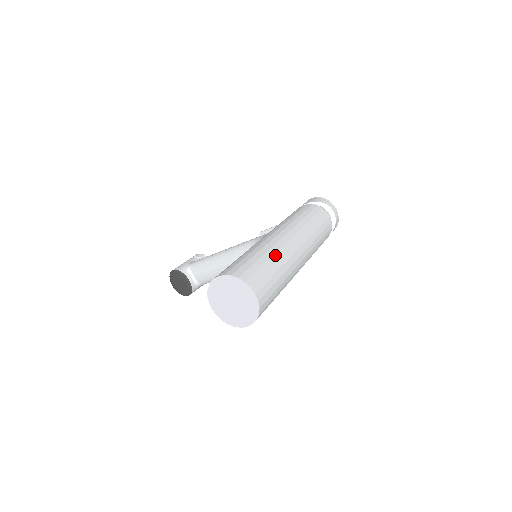
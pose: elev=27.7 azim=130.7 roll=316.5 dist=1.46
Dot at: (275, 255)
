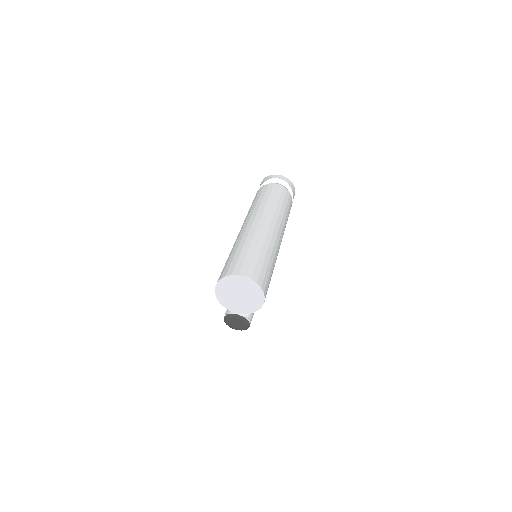
Dot at: (246, 242)
